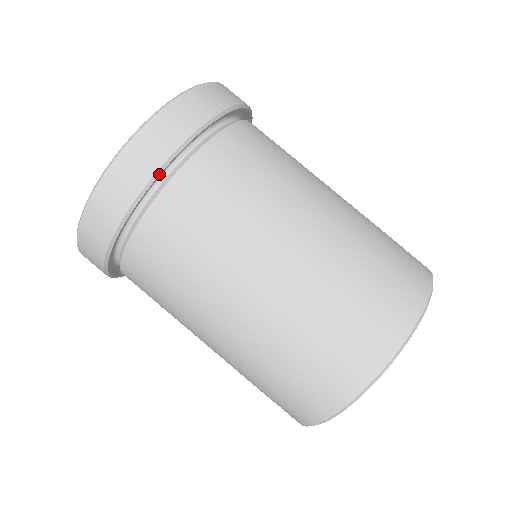
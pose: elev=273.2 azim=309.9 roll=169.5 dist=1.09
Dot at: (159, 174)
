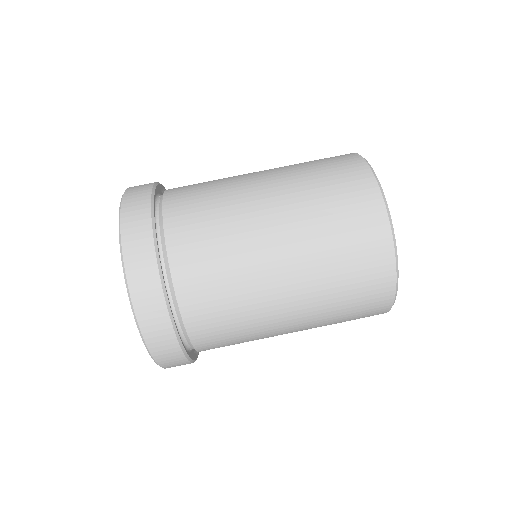
Dot at: (172, 316)
